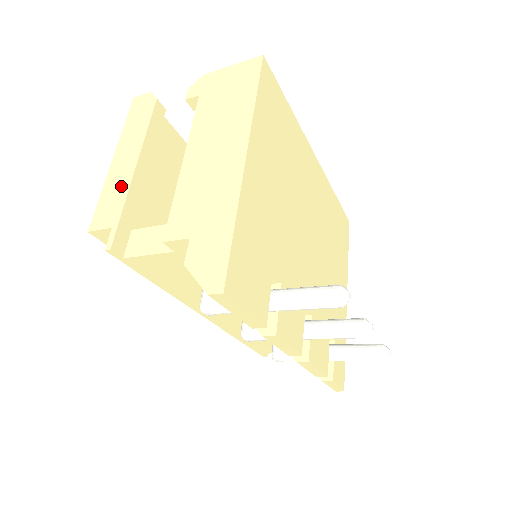
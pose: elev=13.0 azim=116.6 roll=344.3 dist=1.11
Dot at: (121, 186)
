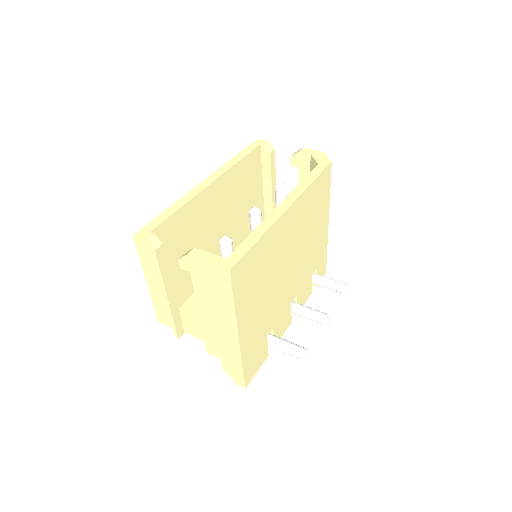
Dot at: (164, 306)
